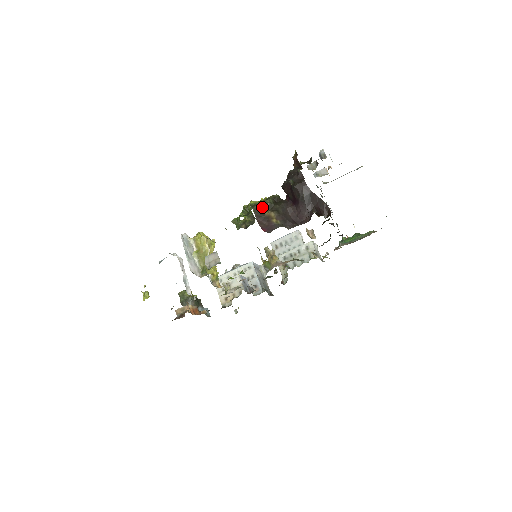
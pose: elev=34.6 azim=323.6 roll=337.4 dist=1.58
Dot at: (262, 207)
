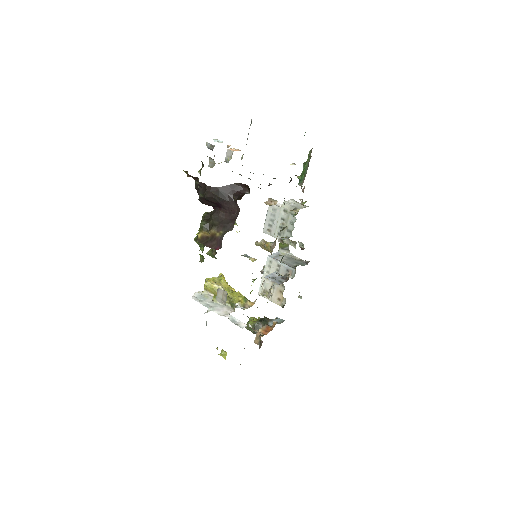
Dot at: (202, 234)
